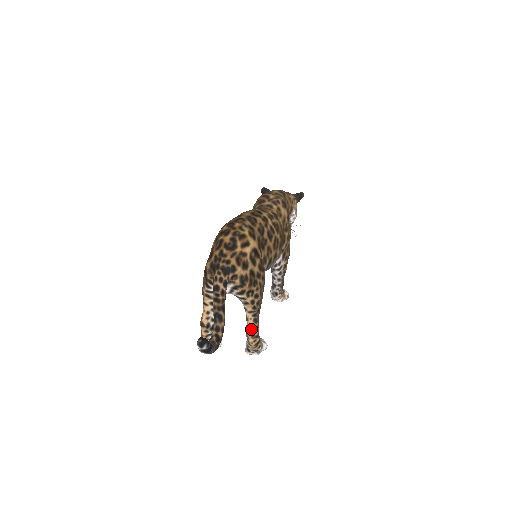
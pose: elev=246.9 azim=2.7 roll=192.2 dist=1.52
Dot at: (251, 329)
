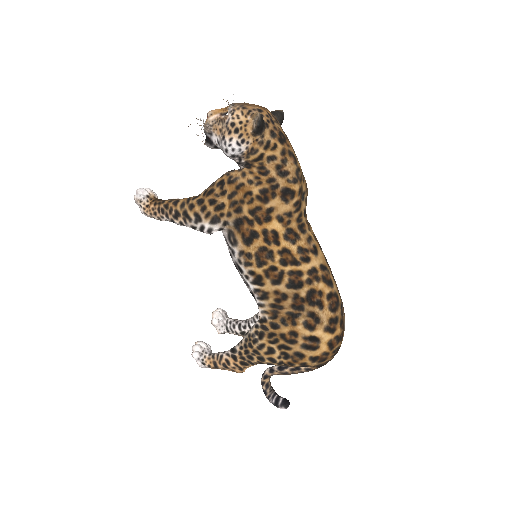
Dot at: occluded
